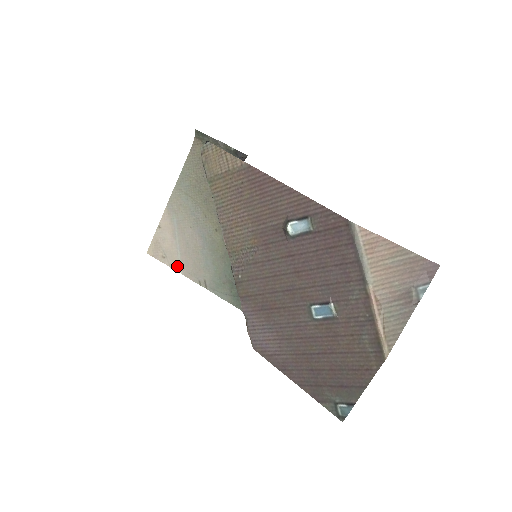
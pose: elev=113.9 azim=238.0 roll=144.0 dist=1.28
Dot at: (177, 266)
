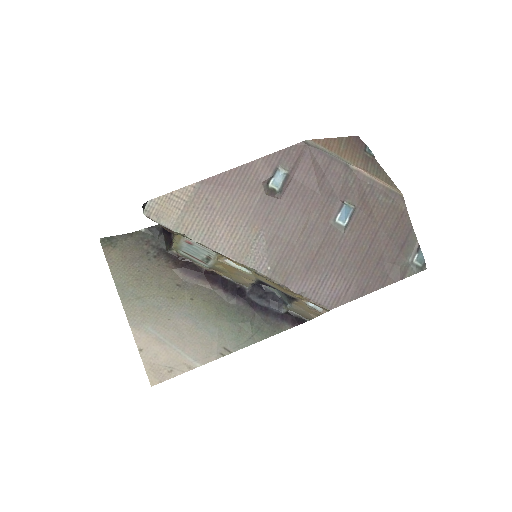
Dot at: (190, 364)
